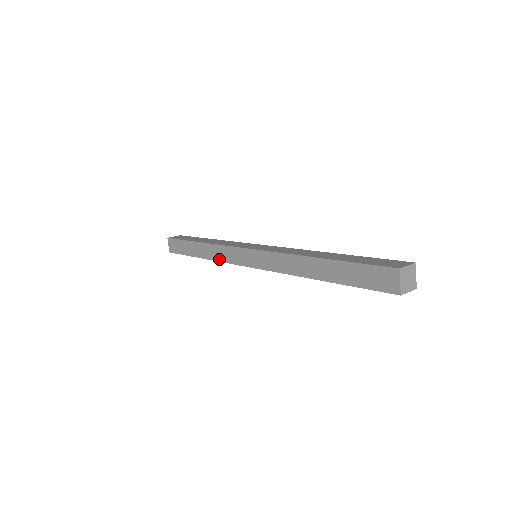
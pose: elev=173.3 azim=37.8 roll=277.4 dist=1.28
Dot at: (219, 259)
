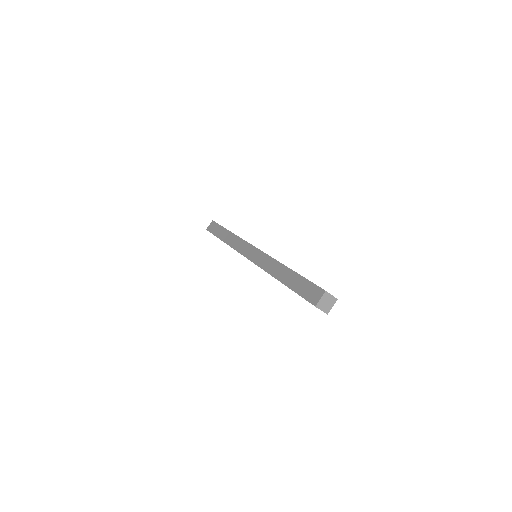
Dot at: (233, 246)
